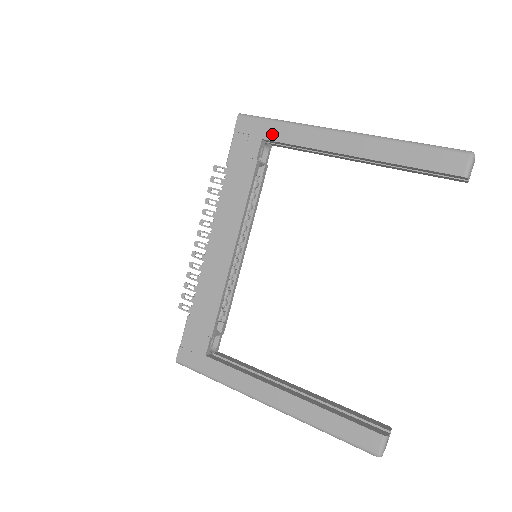
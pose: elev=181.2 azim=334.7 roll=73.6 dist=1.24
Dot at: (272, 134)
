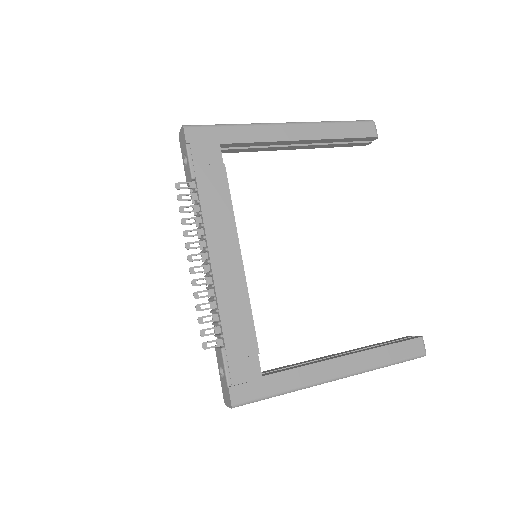
Dot at: (228, 137)
